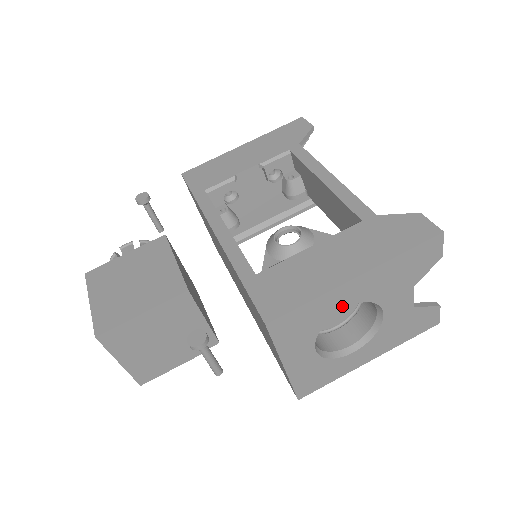
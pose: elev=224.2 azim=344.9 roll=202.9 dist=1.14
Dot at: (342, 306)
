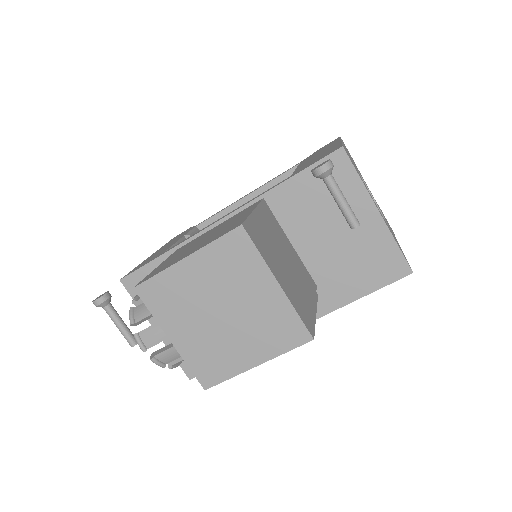
Dot at: (354, 164)
